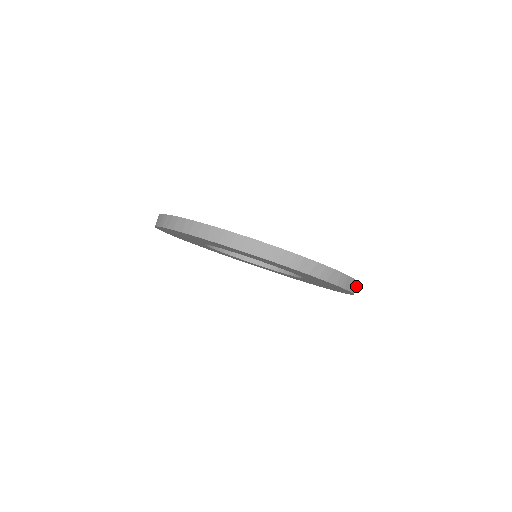
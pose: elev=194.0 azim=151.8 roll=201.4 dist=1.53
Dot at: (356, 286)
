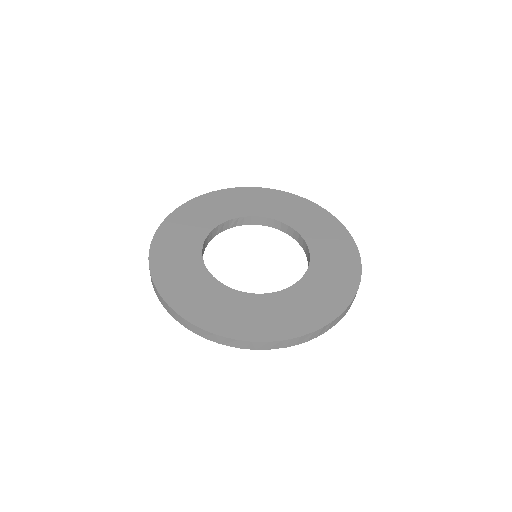
Dot at: (298, 339)
